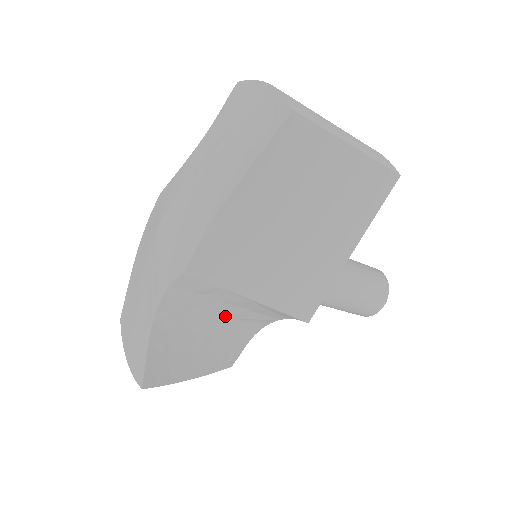
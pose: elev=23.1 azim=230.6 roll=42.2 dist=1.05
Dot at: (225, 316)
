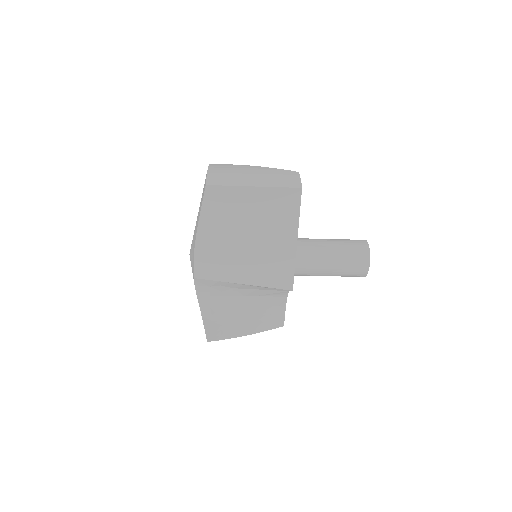
Dot at: (245, 295)
